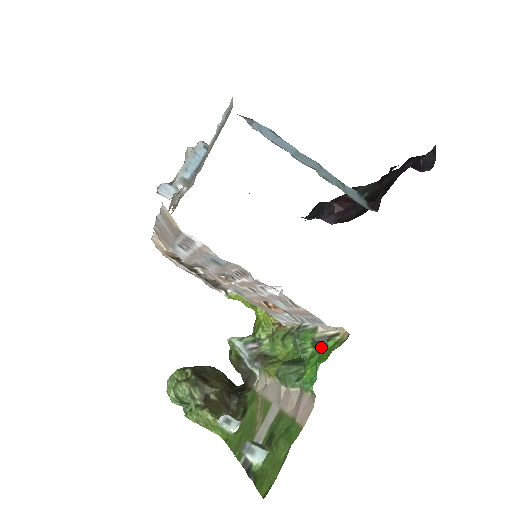
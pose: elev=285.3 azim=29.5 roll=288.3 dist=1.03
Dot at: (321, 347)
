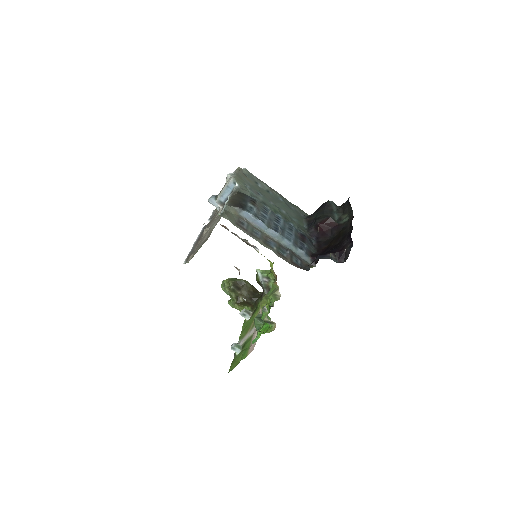
Dot at: (268, 323)
